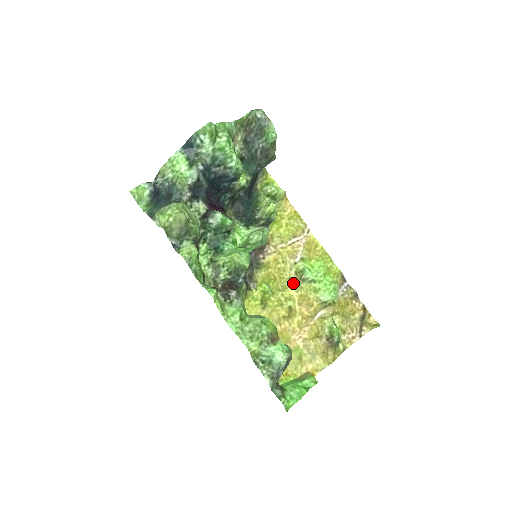
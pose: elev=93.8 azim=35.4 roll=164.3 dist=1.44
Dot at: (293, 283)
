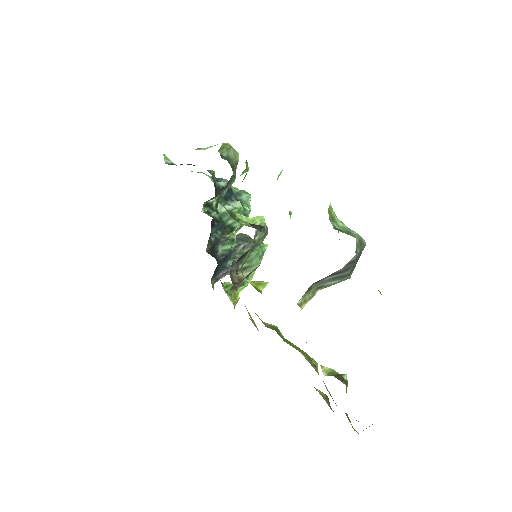
Dot at: occluded
